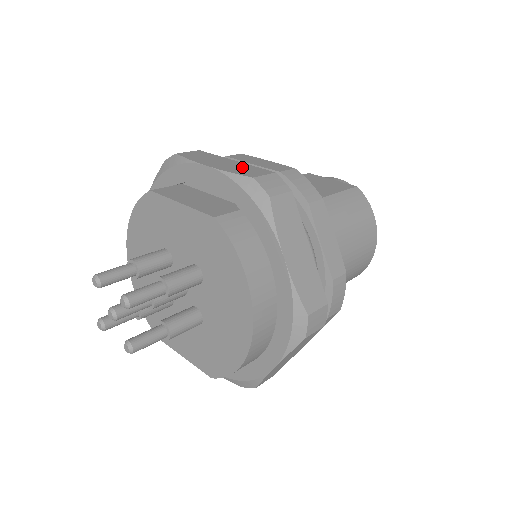
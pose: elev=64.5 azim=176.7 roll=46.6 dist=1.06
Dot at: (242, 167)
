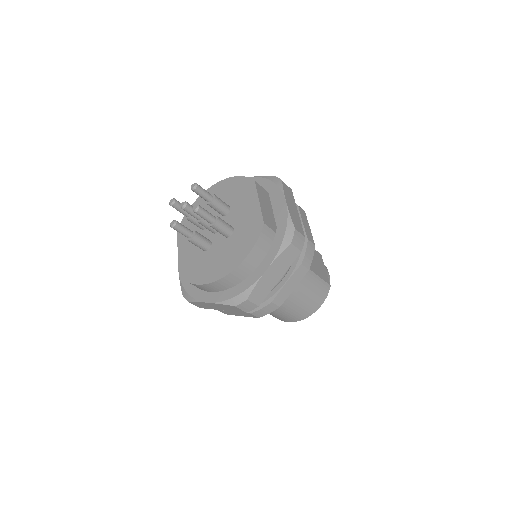
Dot at: (297, 219)
